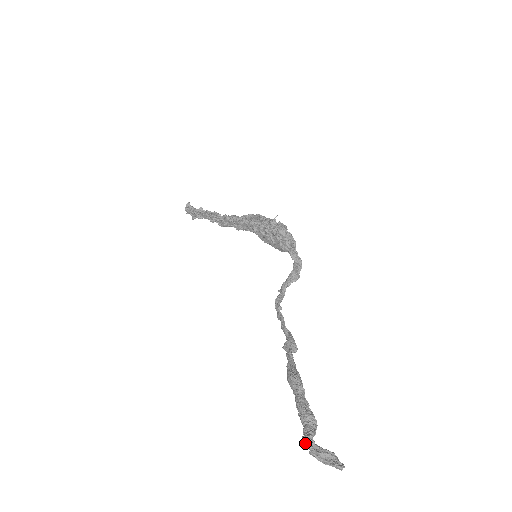
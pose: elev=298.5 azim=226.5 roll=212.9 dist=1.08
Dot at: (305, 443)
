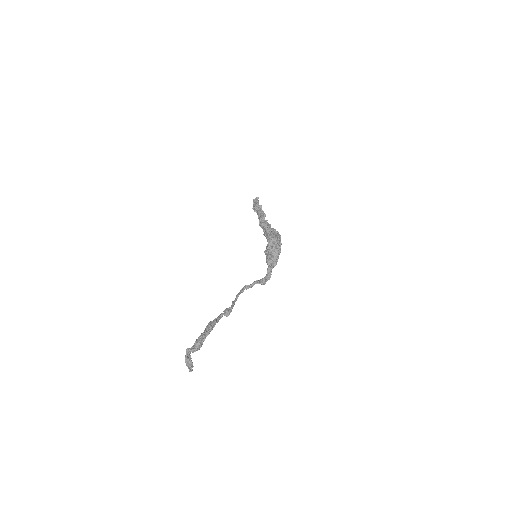
Dot at: (186, 351)
